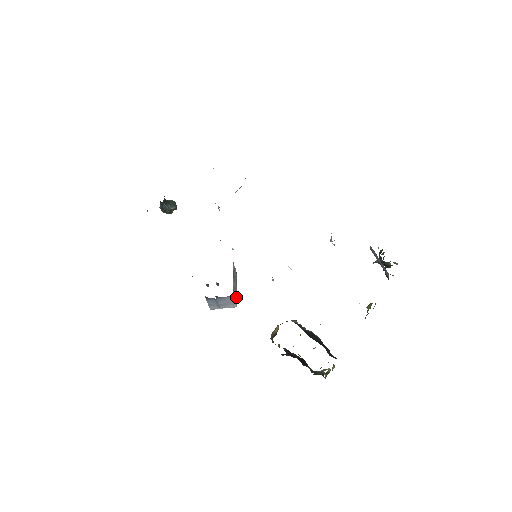
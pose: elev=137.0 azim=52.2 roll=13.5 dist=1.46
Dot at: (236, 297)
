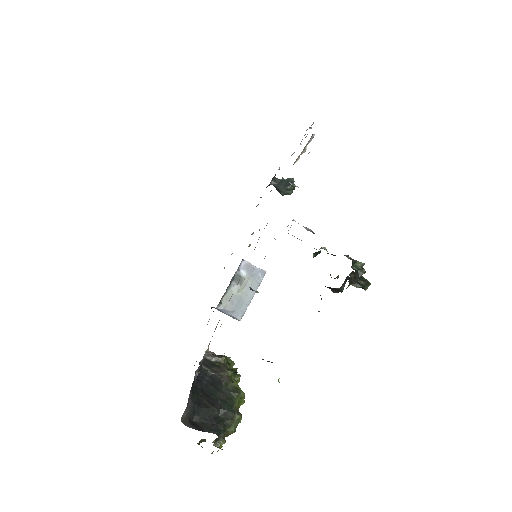
Dot at: (244, 308)
